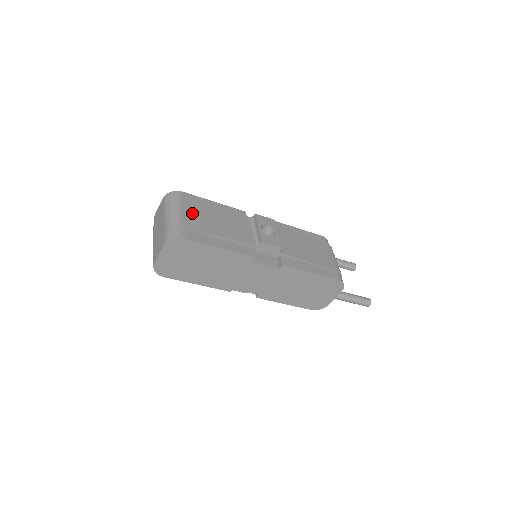
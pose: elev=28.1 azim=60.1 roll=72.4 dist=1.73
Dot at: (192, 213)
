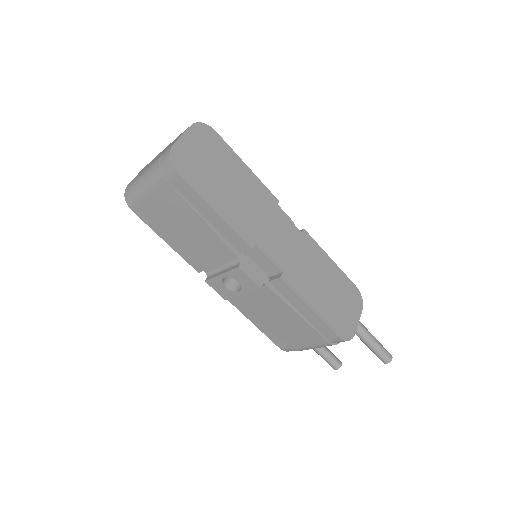
Dot at: occluded
